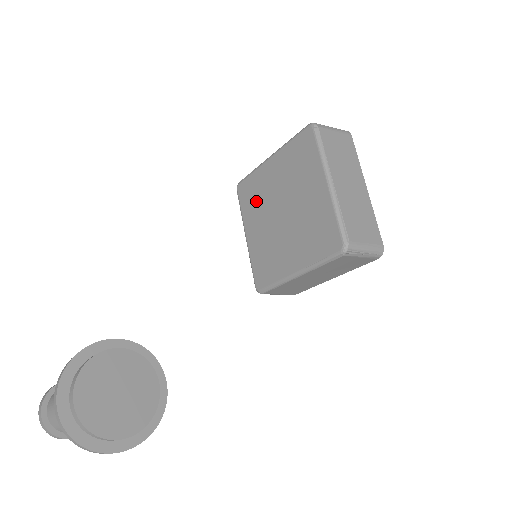
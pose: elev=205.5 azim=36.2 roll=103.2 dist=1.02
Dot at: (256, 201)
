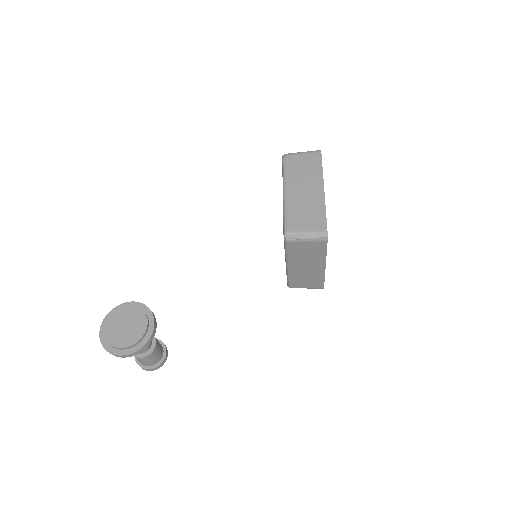
Dot at: occluded
